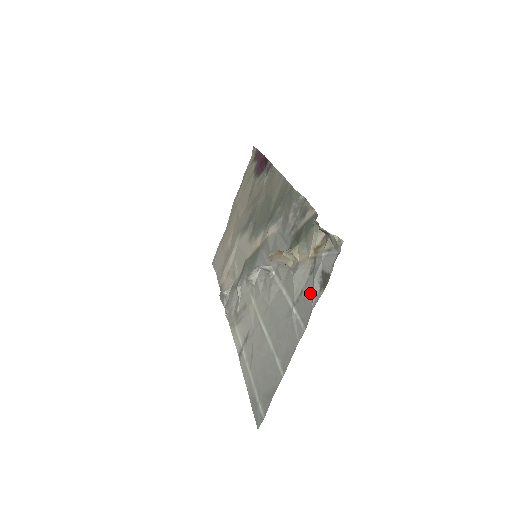
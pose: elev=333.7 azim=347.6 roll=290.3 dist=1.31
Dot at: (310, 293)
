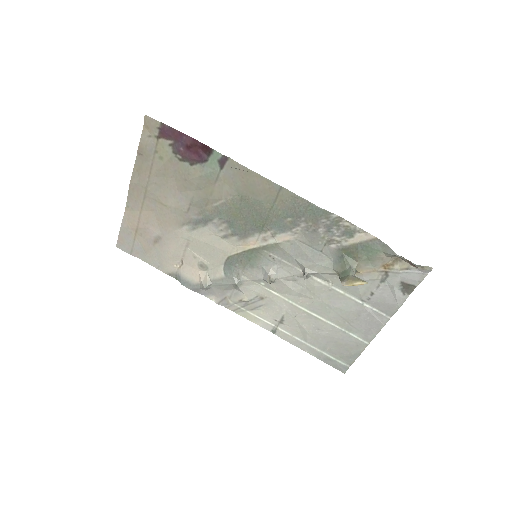
Dot at: (390, 296)
